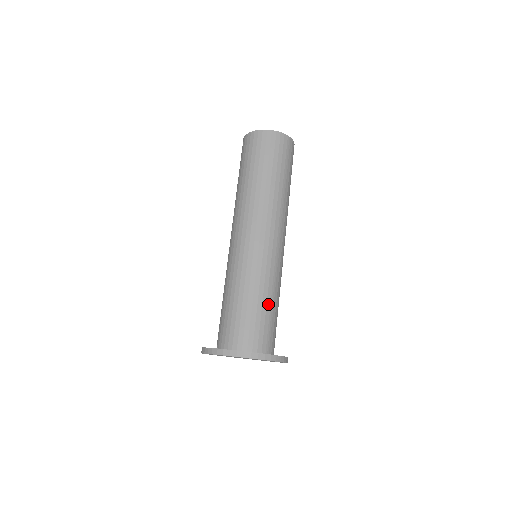
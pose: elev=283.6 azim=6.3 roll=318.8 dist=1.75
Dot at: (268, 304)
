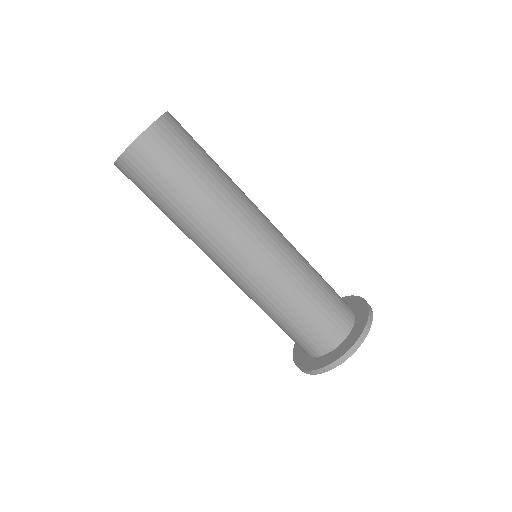
Dot at: (294, 316)
